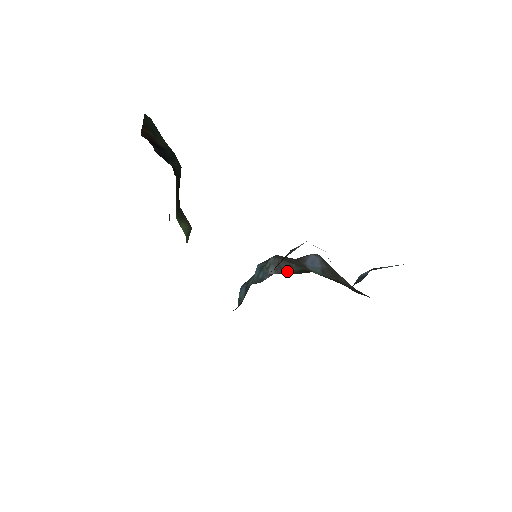
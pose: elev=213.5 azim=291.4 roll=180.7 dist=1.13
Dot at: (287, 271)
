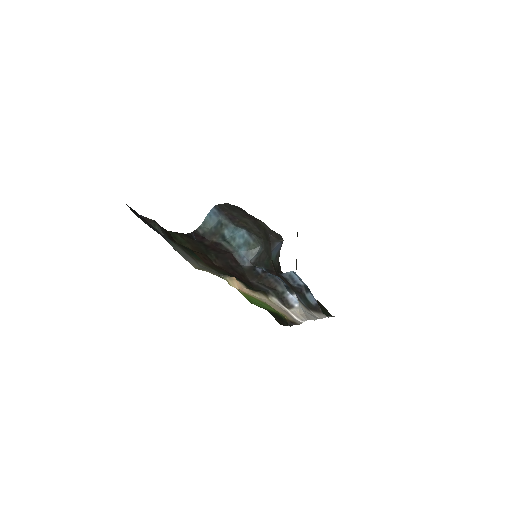
Dot at: (261, 261)
